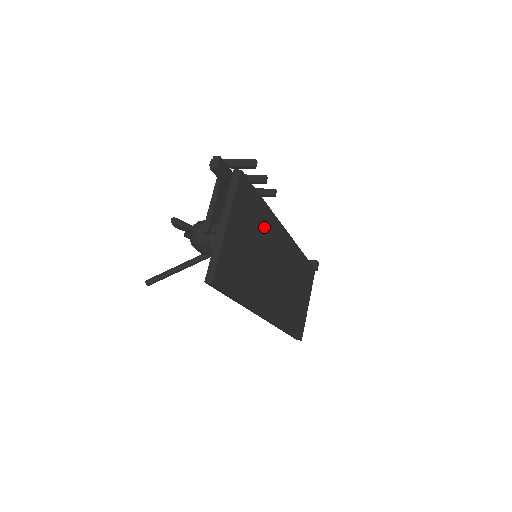
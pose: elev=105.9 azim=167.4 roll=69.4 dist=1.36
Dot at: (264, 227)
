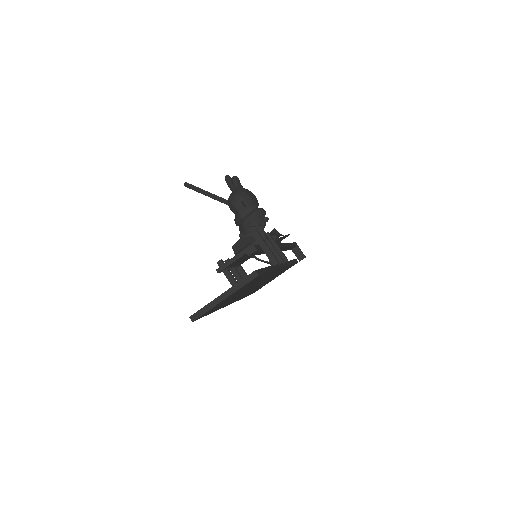
Dot at: (260, 279)
